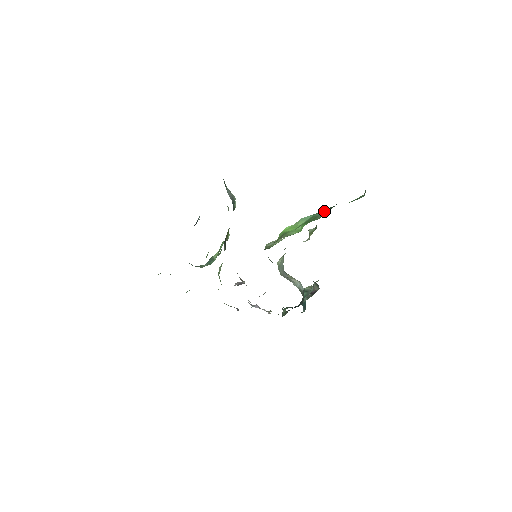
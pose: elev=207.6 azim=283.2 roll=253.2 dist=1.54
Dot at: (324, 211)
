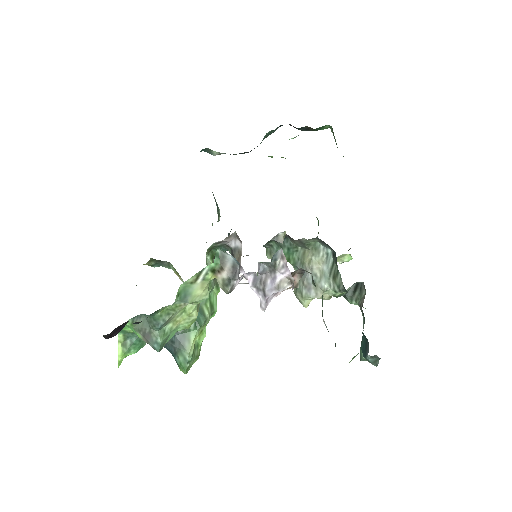
Dot at: occluded
